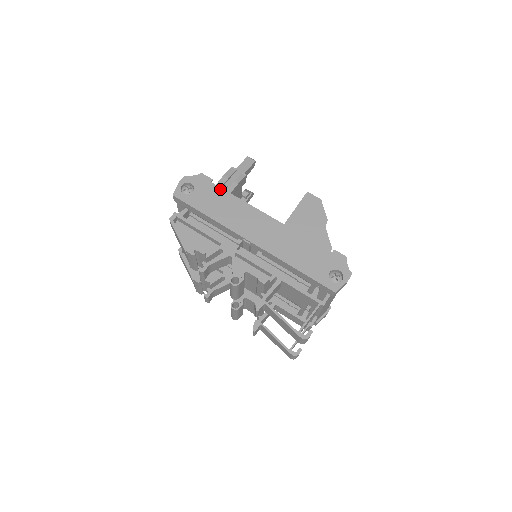
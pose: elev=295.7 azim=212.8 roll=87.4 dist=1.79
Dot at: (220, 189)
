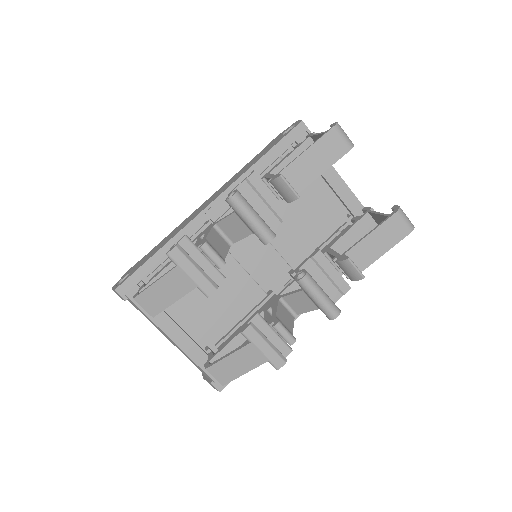
Dot at: (150, 251)
